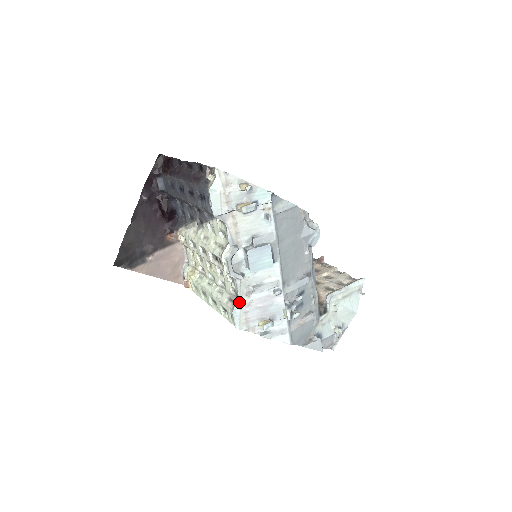
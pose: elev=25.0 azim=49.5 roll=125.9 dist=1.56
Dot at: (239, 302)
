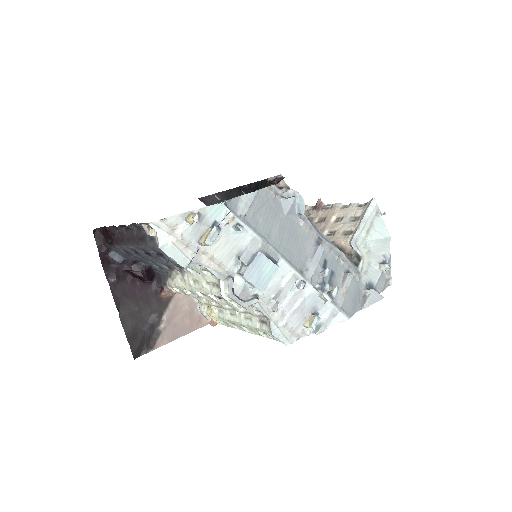
Dot at: (272, 321)
